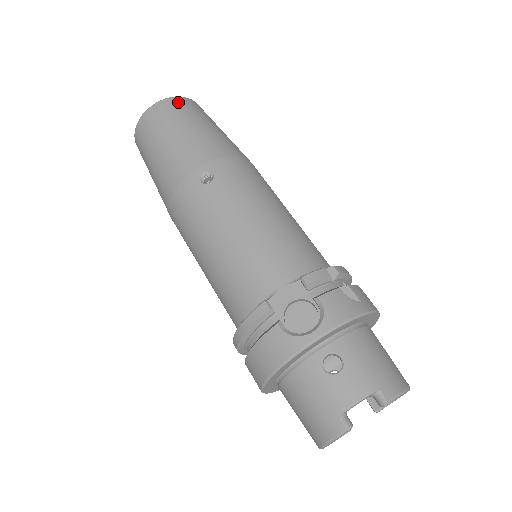
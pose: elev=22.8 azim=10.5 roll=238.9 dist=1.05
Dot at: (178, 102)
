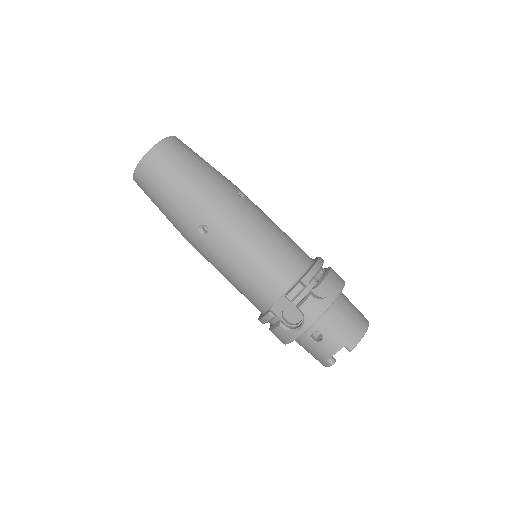
Dot at: (155, 157)
